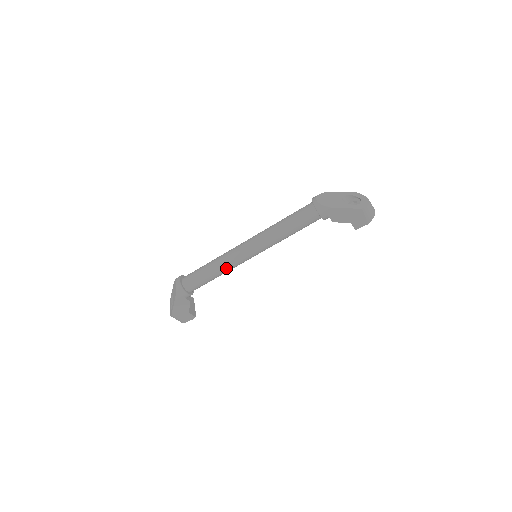
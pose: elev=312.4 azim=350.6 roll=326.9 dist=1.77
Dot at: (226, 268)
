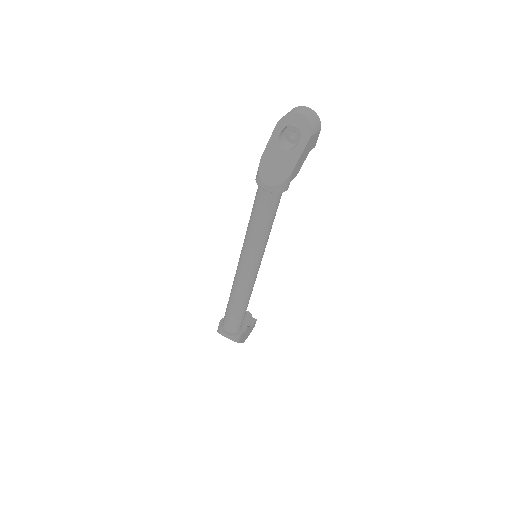
Dot at: (250, 294)
